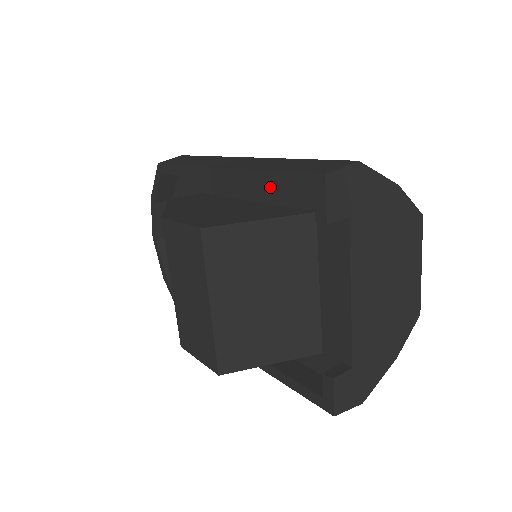
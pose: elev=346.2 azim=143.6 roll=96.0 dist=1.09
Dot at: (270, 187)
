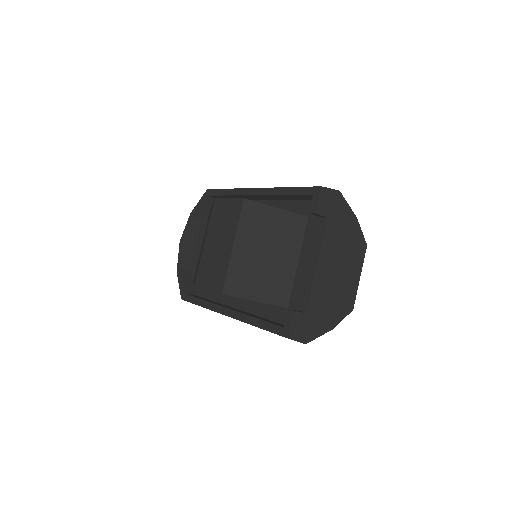
Dot at: (283, 205)
